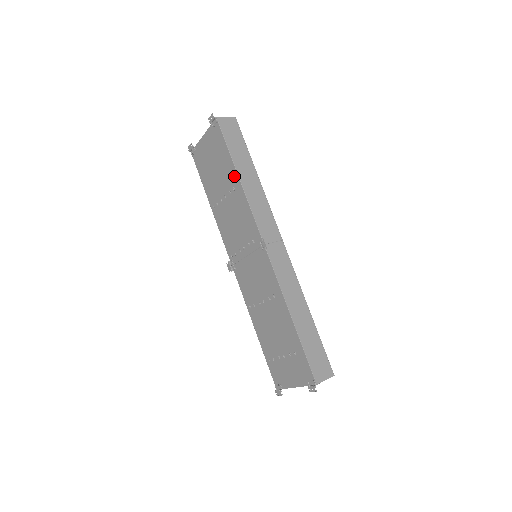
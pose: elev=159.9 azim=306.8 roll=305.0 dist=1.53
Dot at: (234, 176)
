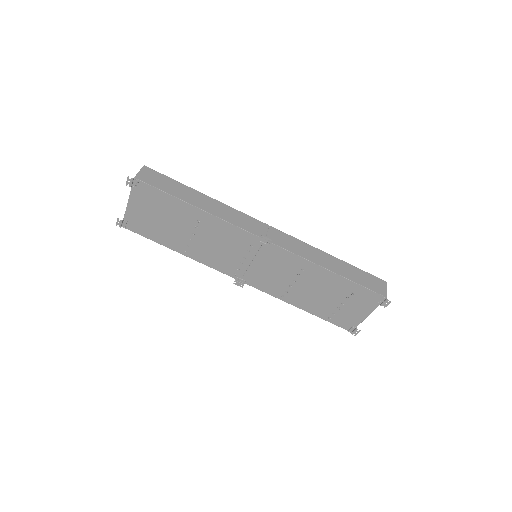
Dot at: (192, 211)
